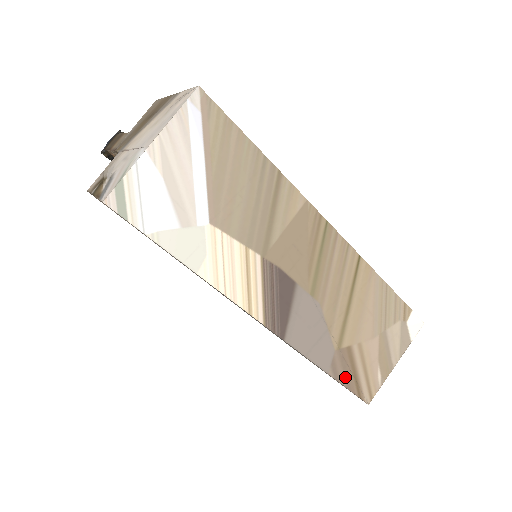
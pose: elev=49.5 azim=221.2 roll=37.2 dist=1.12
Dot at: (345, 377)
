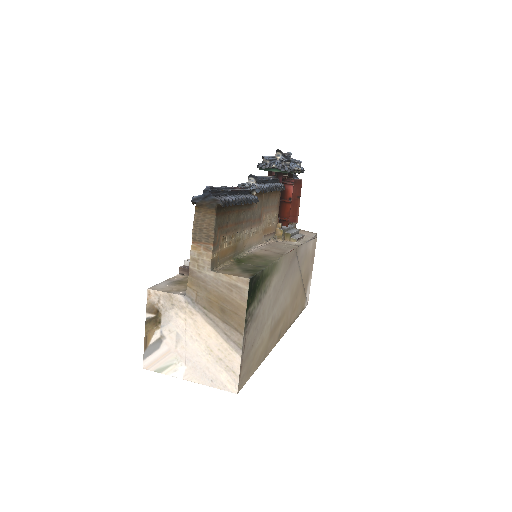
Dot at: occluded
